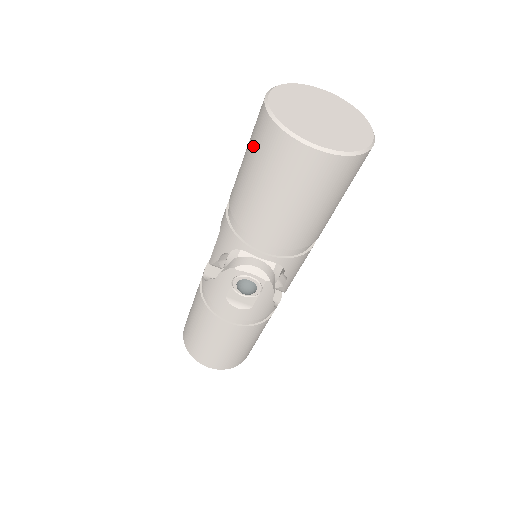
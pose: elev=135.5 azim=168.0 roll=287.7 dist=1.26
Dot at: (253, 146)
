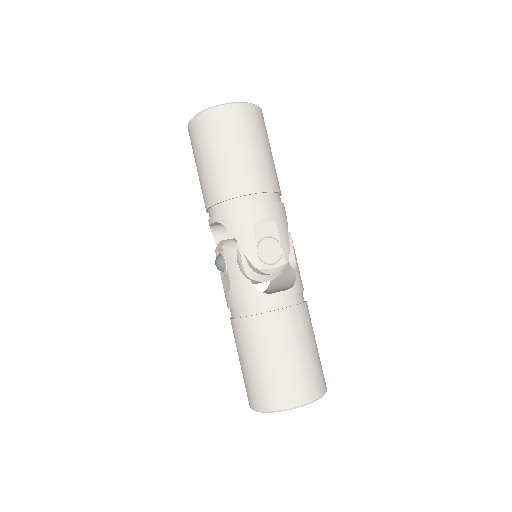
Dot at: occluded
